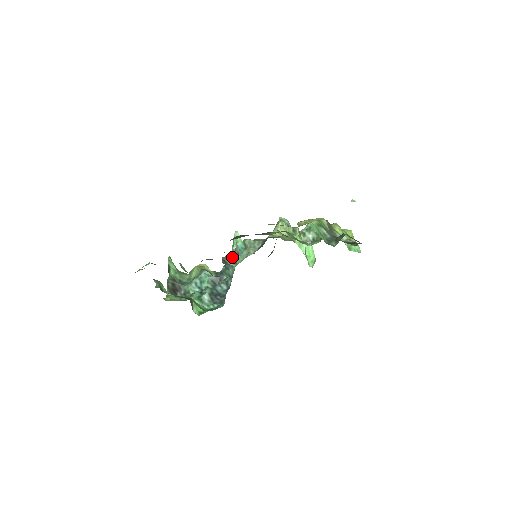
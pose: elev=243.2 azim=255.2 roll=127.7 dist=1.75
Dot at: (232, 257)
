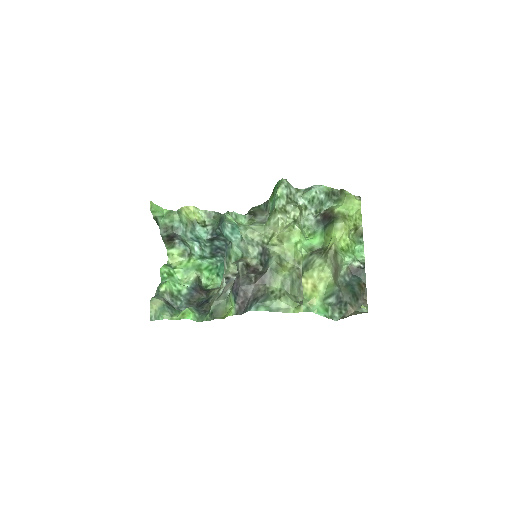
Dot at: (233, 268)
